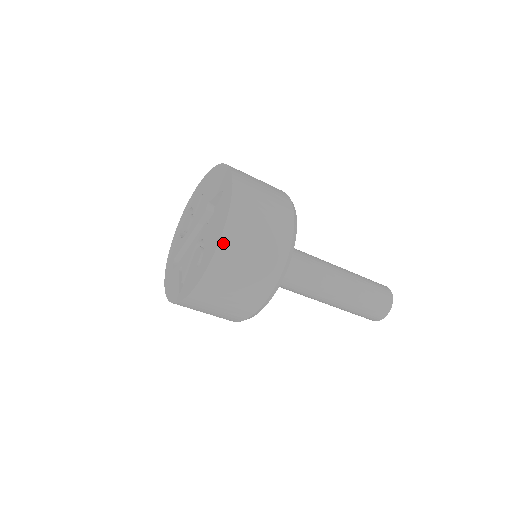
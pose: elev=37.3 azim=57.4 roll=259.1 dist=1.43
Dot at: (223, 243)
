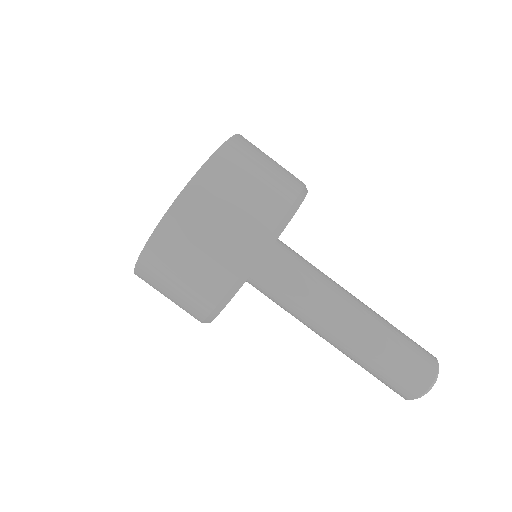
Dot at: (189, 190)
